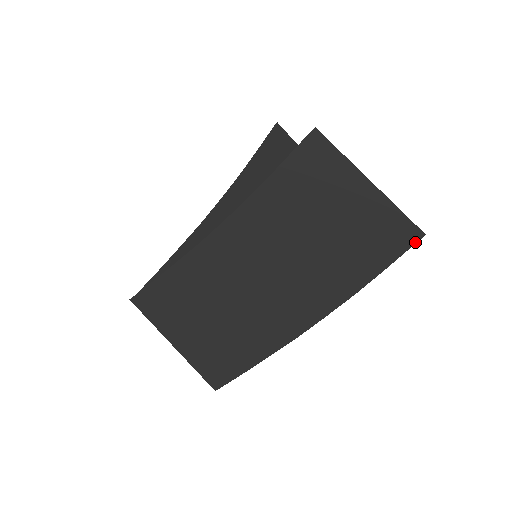
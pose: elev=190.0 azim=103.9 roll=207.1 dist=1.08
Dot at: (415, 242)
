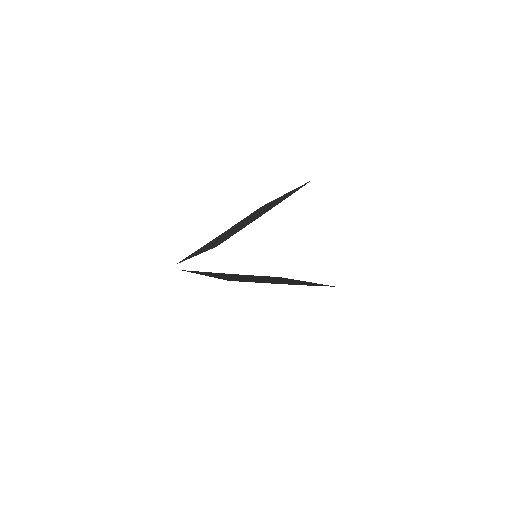
Dot at: occluded
